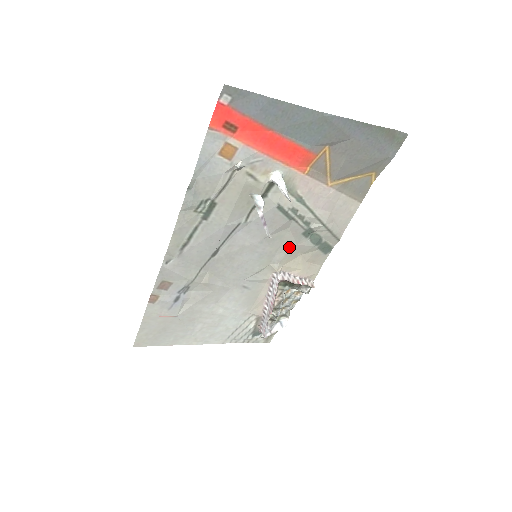
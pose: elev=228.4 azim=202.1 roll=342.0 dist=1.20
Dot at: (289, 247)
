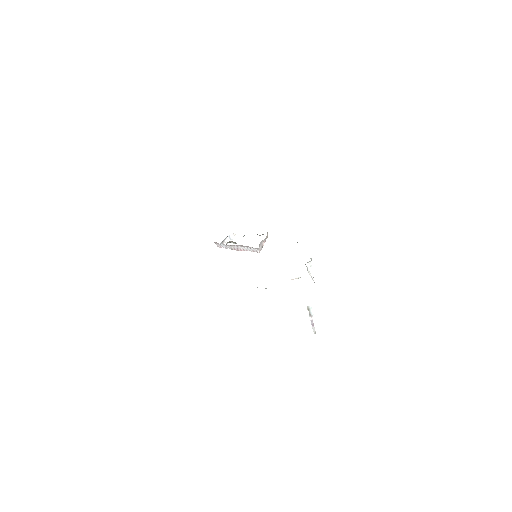
Dot at: occluded
